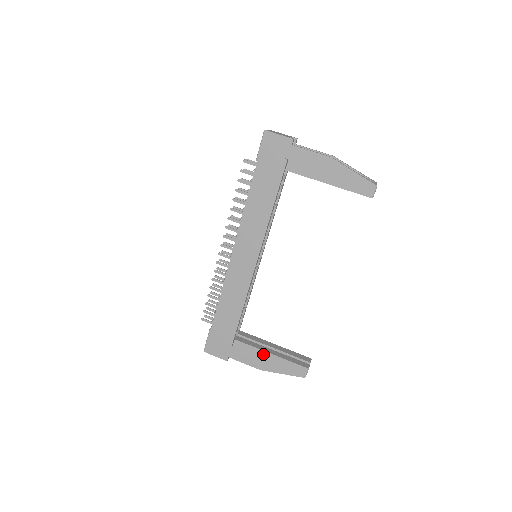
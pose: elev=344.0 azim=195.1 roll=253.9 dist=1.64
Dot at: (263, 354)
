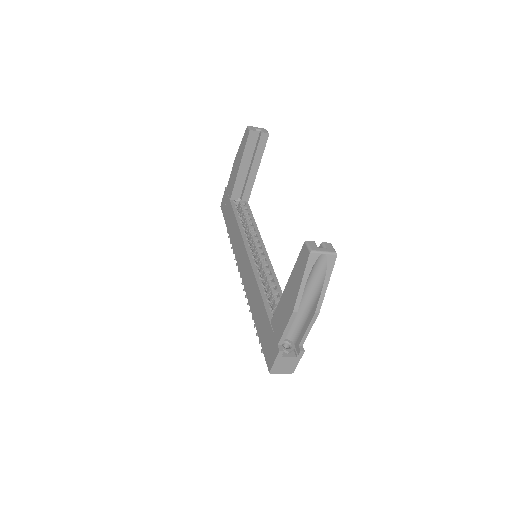
Dot at: (285, 295)
